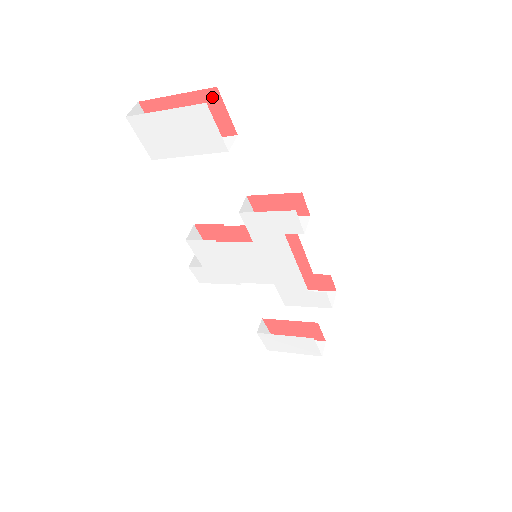
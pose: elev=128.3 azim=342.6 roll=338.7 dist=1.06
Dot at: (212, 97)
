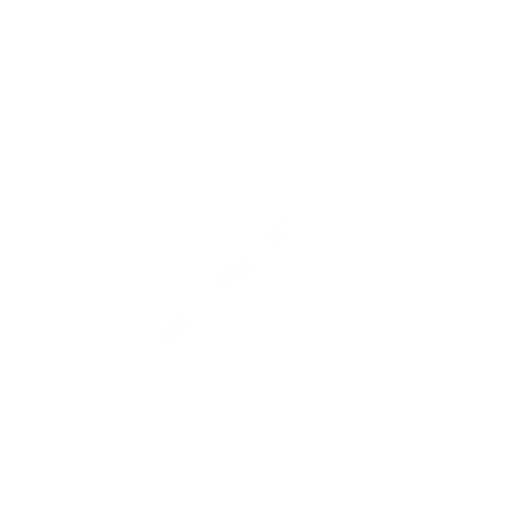
Dot at: occluded
